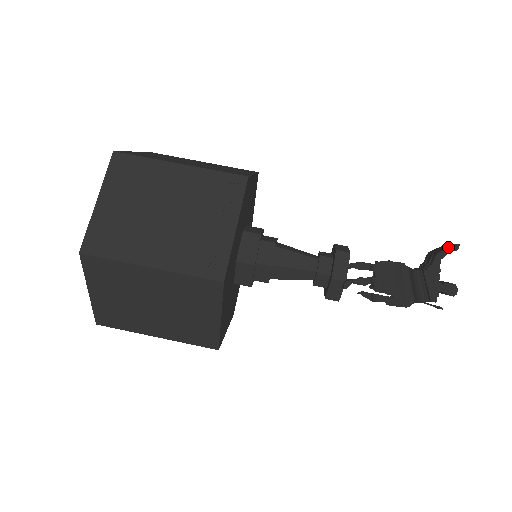
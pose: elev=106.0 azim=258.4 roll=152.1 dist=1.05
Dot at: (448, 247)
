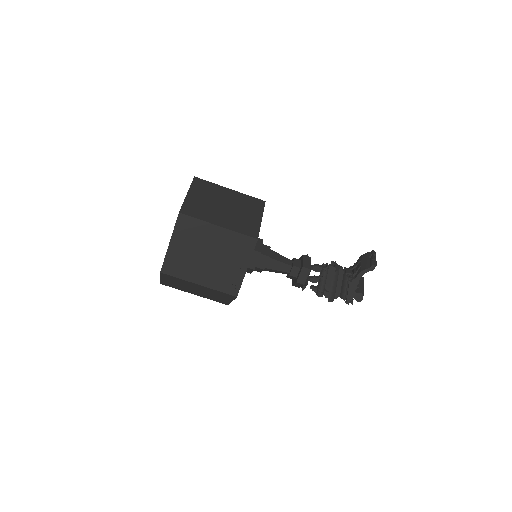
Dot at: (370, 265)
